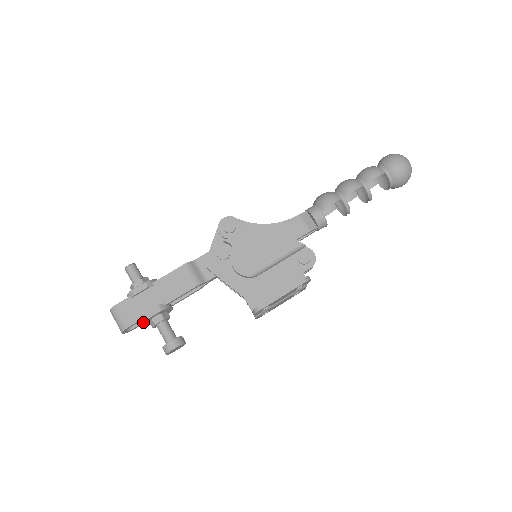
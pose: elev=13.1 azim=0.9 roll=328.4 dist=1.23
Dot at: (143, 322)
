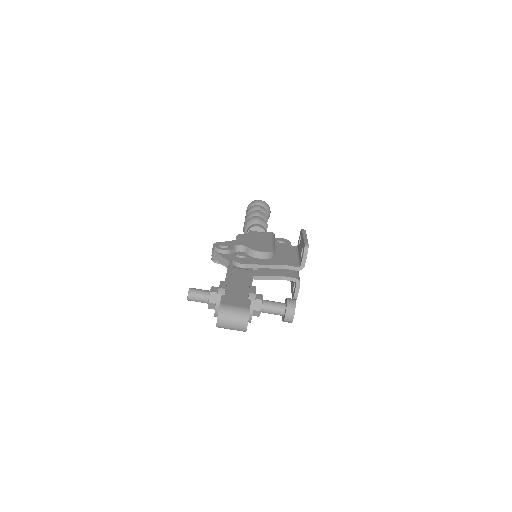
Dot at: (254, 302)
